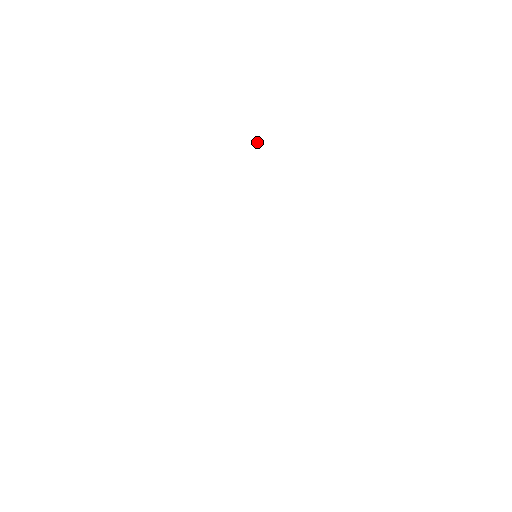
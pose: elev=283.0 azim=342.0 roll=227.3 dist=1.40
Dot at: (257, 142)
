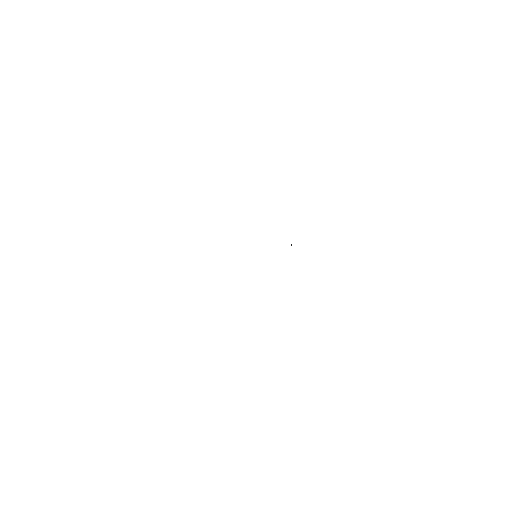
Dot at: occluded
